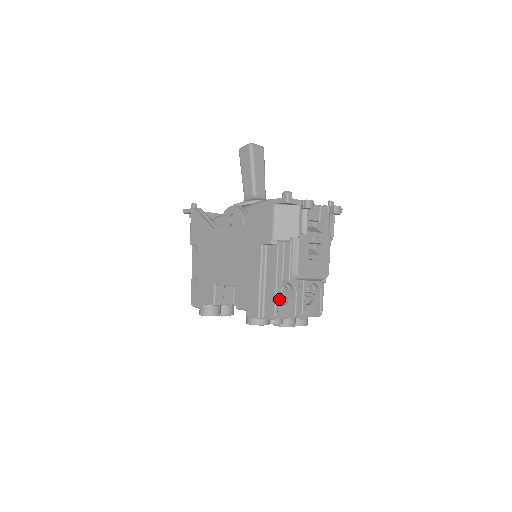
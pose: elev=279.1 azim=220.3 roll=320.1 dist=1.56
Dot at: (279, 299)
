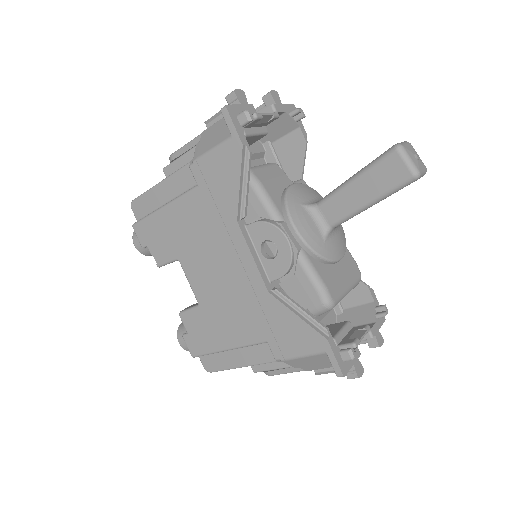
Dot at: occluded
